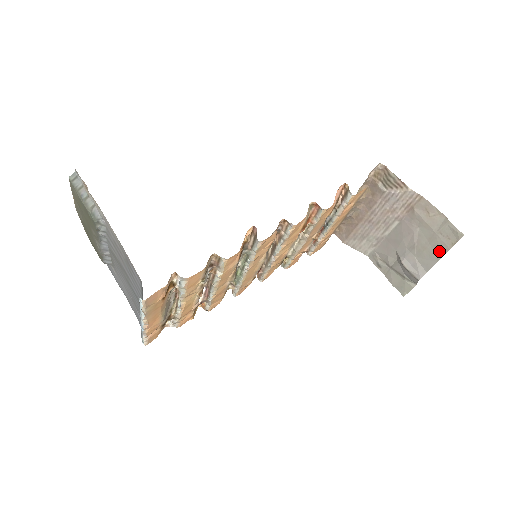
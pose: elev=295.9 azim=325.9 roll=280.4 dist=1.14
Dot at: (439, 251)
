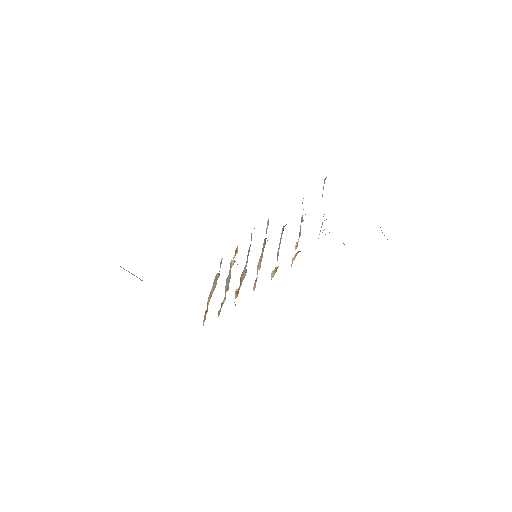
Dot at: occluded
